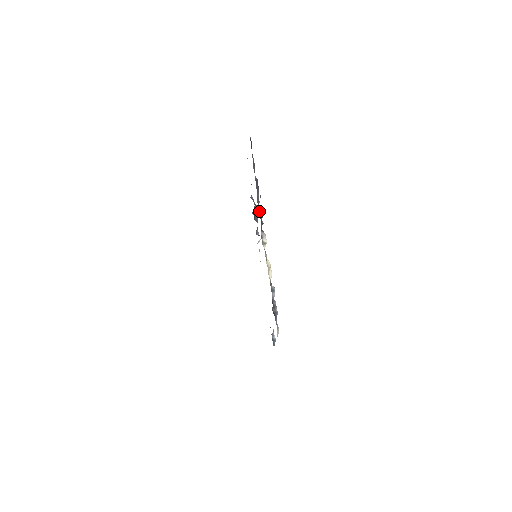
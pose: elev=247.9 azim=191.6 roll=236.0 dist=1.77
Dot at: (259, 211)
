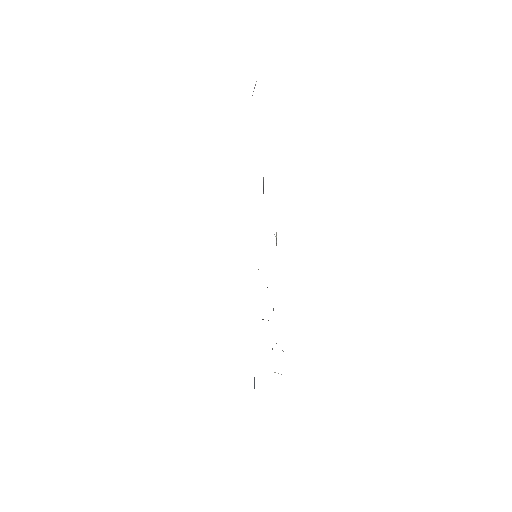
Dot at: occluded
